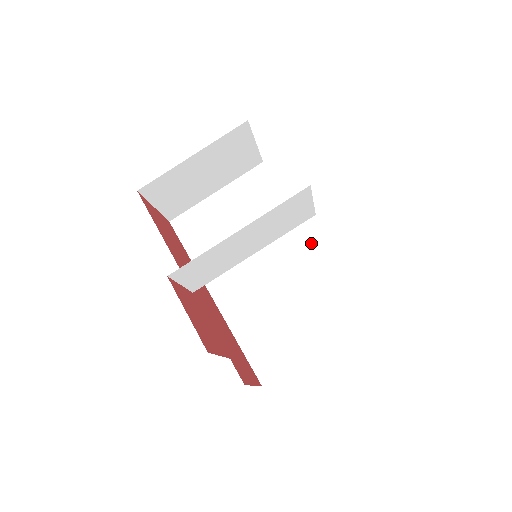
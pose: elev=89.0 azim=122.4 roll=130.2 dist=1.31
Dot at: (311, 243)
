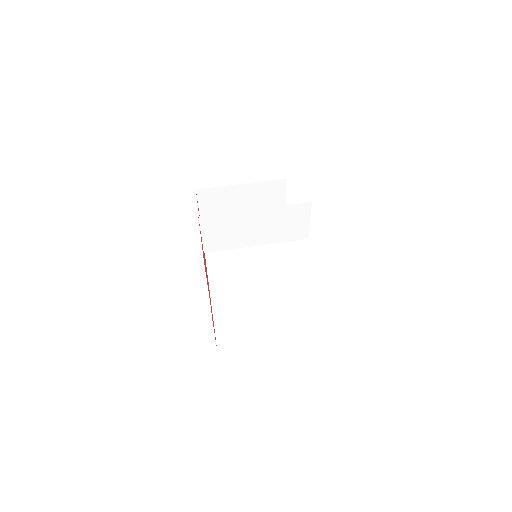
Dot at: (297, 278)
